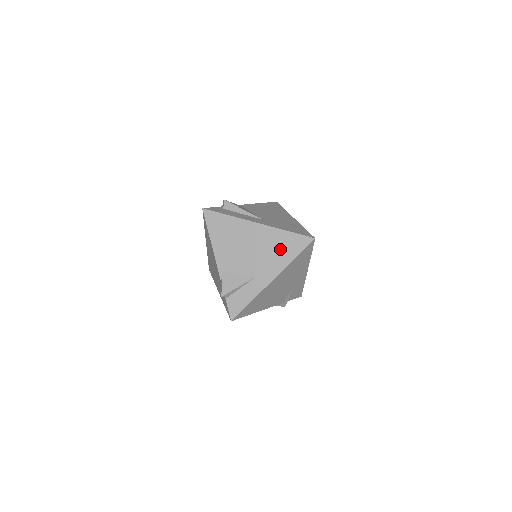
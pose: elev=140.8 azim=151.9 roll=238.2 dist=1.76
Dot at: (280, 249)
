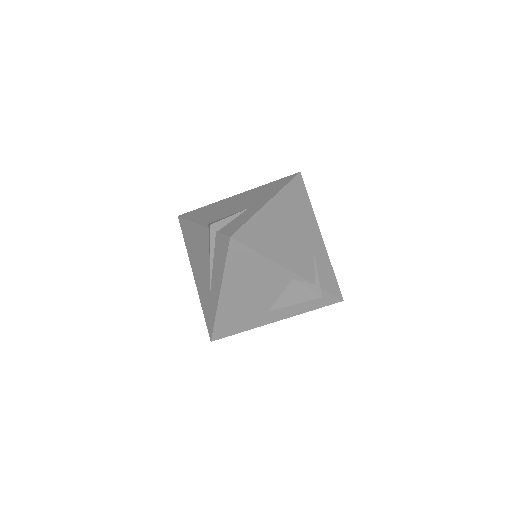
Dot at: (268, 189)
